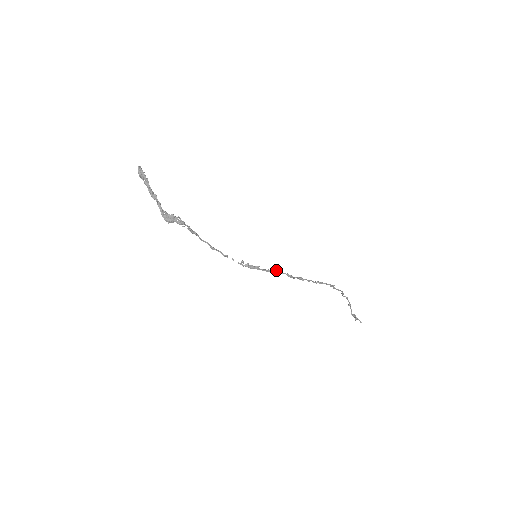
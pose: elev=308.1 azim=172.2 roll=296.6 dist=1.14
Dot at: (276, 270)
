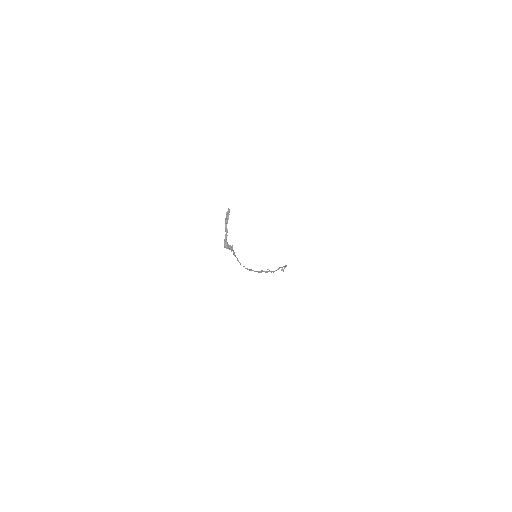
Dot at: occluded
